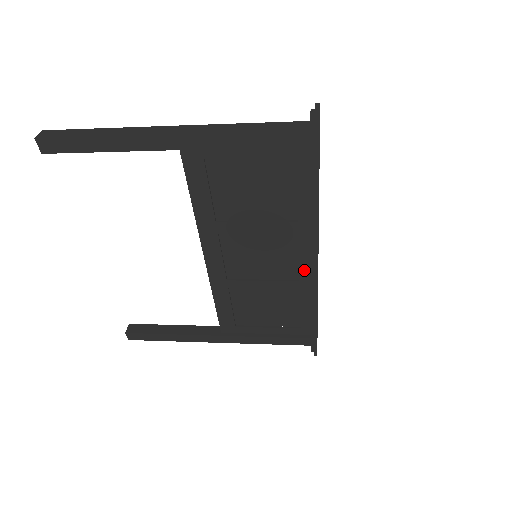
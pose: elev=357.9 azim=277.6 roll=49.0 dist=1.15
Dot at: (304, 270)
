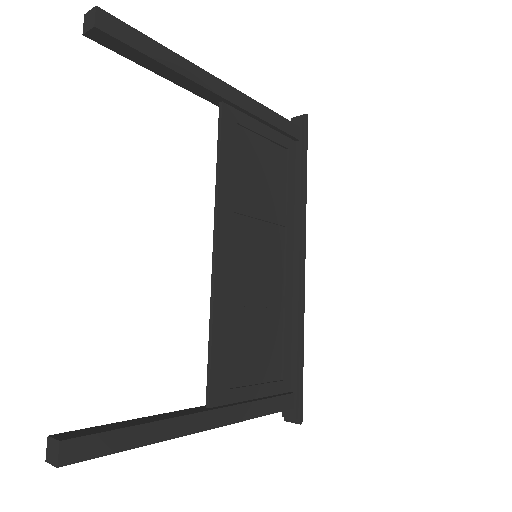
Dot at: (288, 279)
